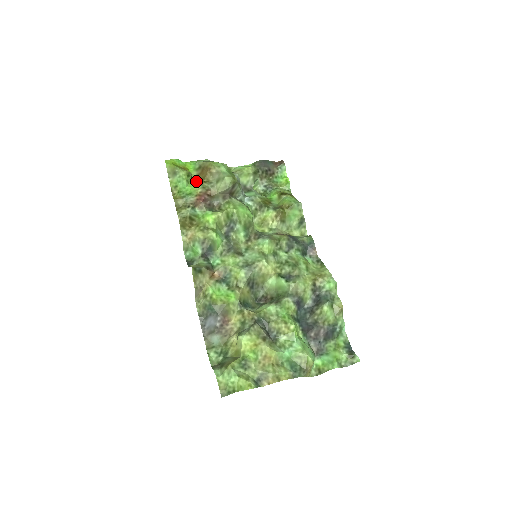
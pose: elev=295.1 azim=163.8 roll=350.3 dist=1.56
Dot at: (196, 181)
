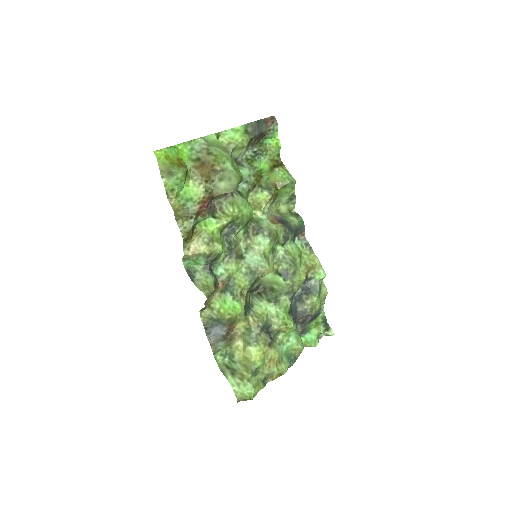
Dot at: (194, 178)
